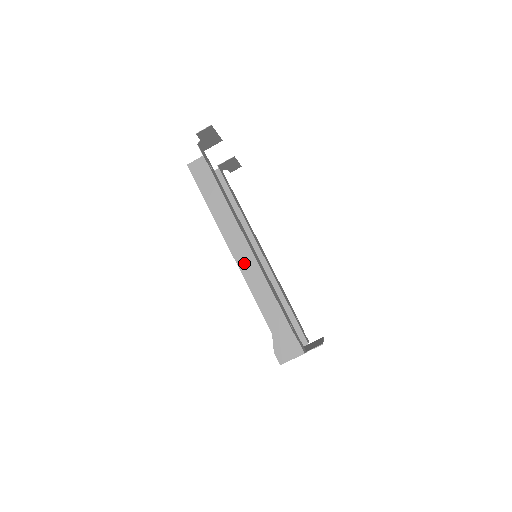
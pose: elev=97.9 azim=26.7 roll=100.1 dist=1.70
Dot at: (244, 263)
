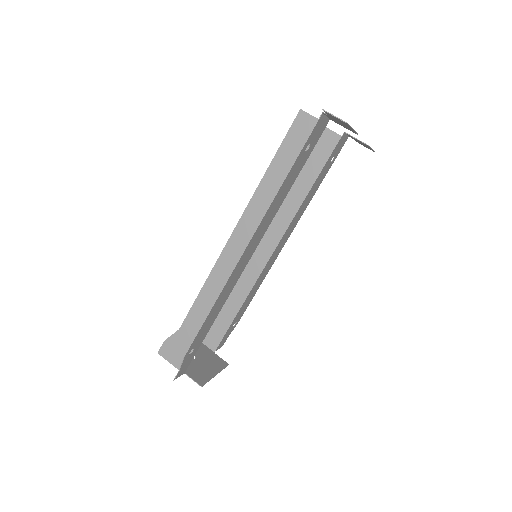
Dot at: (229, 257)
